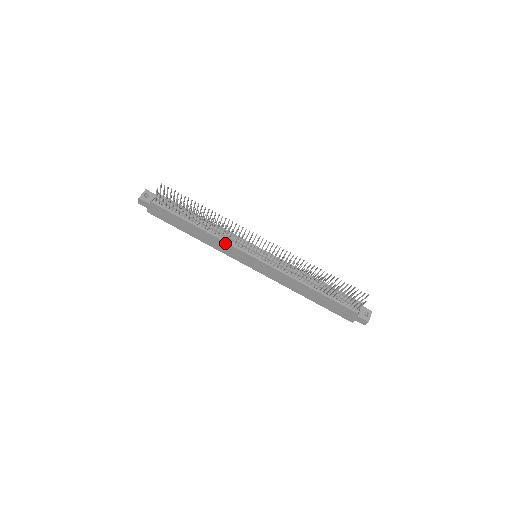
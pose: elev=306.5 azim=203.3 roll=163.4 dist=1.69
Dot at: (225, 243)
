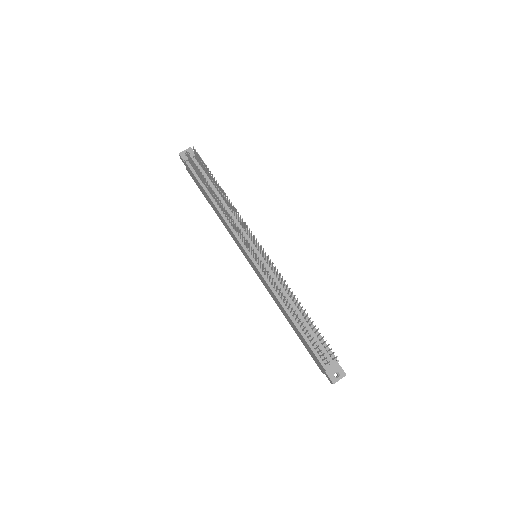
Dot at: (231, 230)
